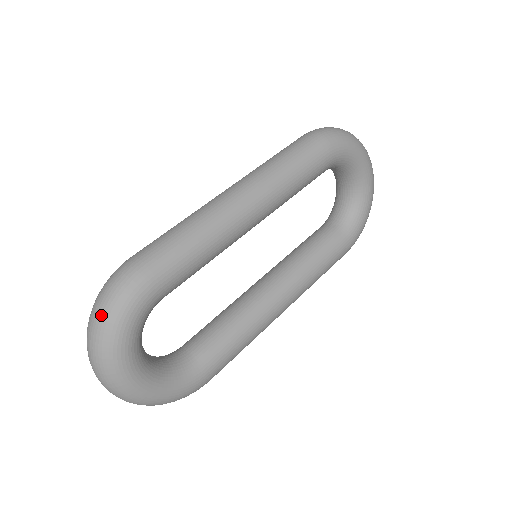
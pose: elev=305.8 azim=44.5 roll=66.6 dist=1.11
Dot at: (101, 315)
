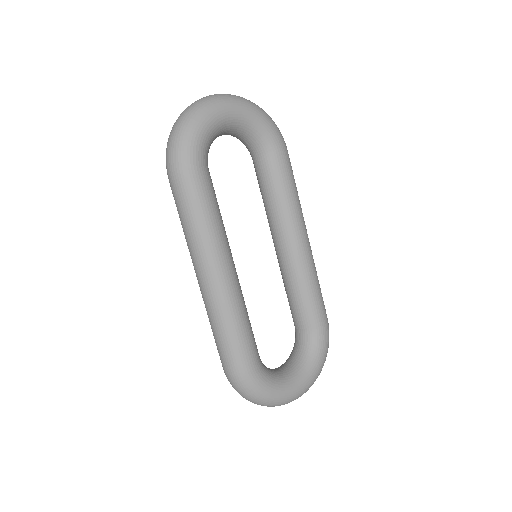
Dot at: (253, 402)
